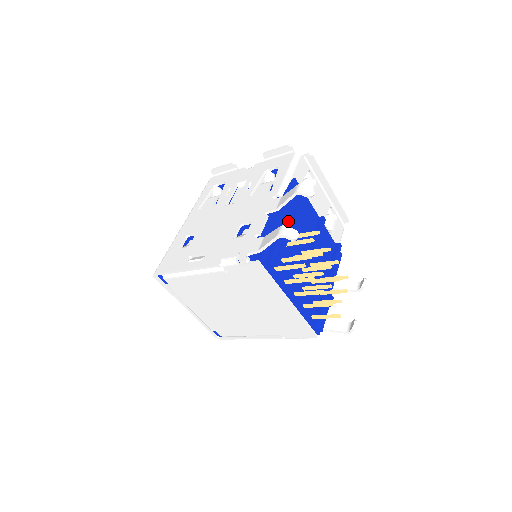
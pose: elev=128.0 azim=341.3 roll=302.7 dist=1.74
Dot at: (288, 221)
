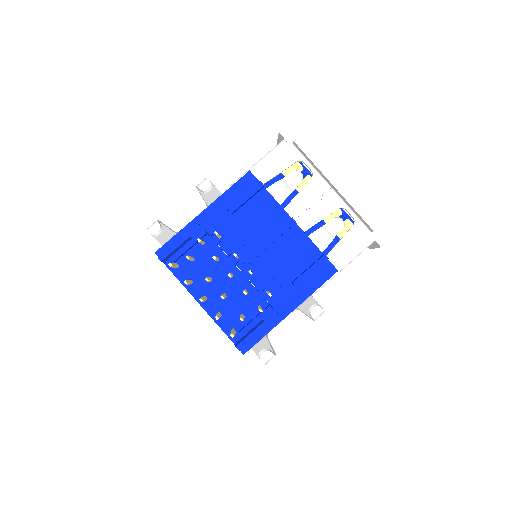
Dot at: (218, 218)
